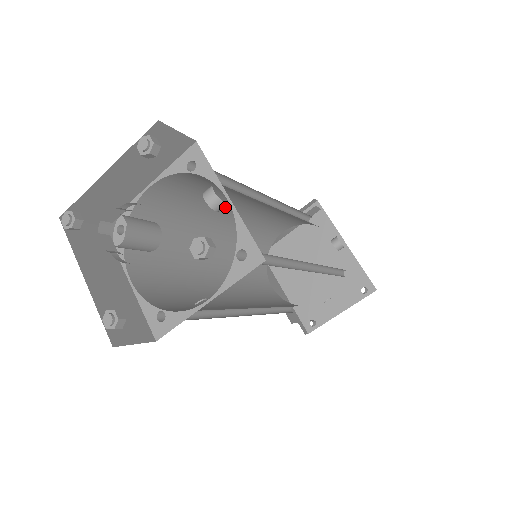
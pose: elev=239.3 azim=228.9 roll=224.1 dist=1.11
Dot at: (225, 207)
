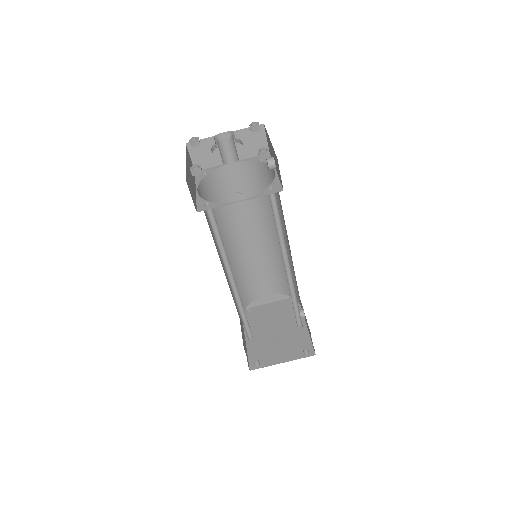
Dot at: (253, 223)
